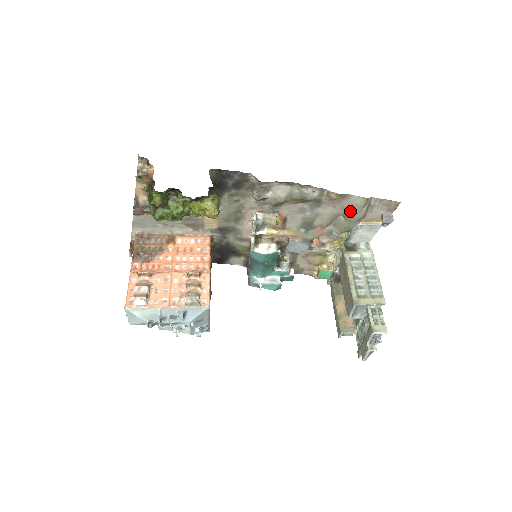
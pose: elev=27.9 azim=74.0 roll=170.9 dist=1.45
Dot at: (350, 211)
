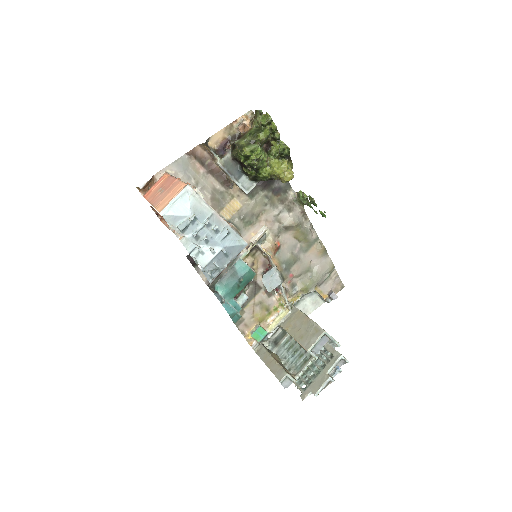
Dot at: (320, 270)
